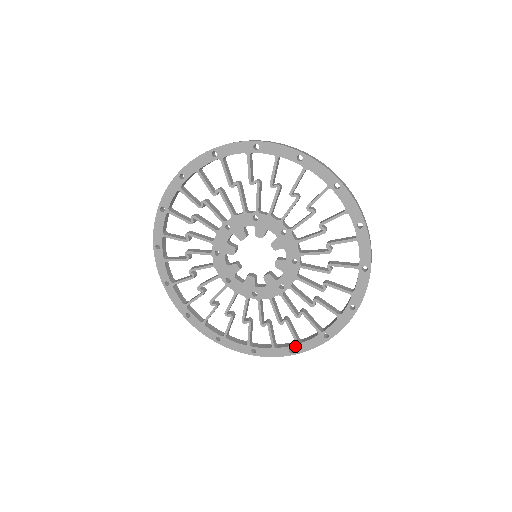
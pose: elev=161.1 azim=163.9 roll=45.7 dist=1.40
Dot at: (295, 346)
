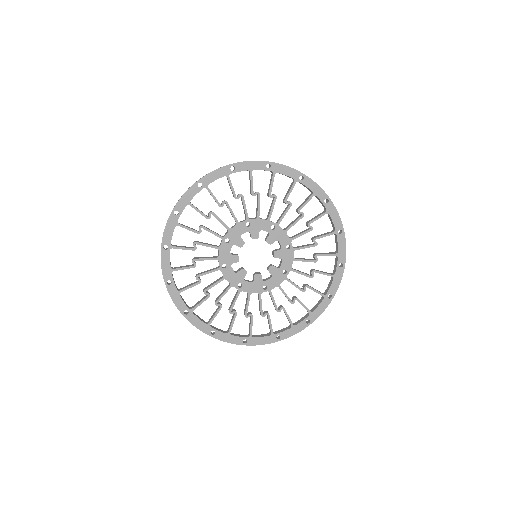
Dot at: (309, 316)
